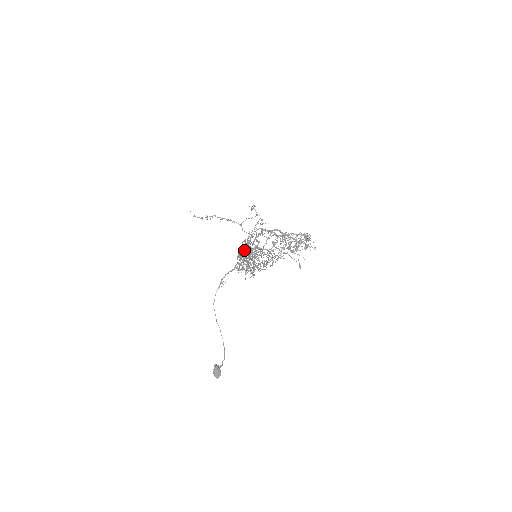
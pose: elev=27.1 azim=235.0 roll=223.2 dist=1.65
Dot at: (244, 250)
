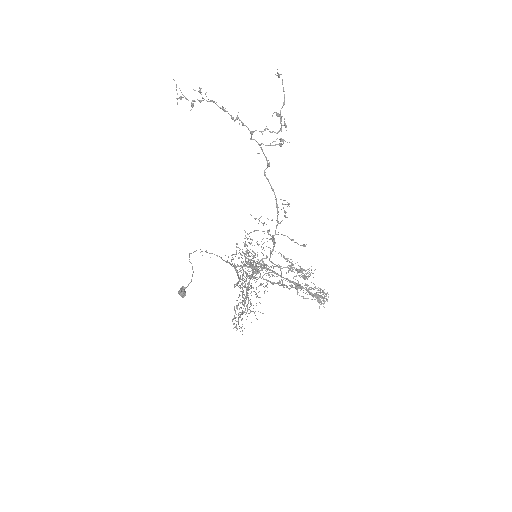
Dot at: occluded
